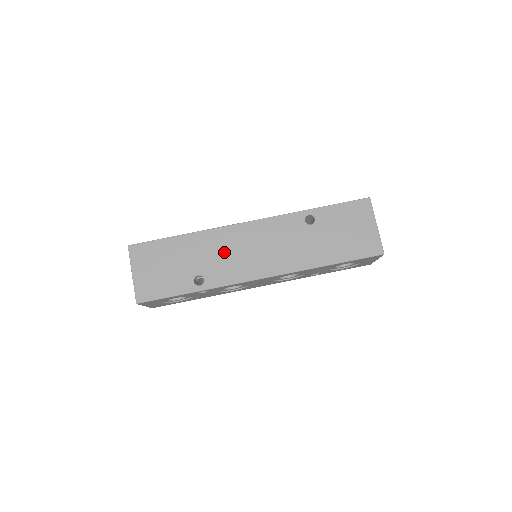
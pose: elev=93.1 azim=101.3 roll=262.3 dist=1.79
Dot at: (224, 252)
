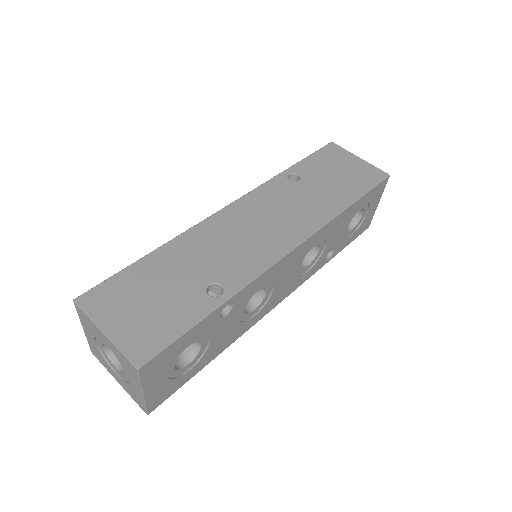
Dot at: (224, 245)
